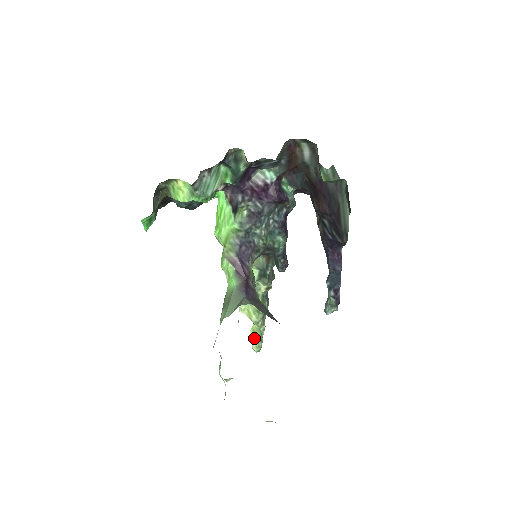
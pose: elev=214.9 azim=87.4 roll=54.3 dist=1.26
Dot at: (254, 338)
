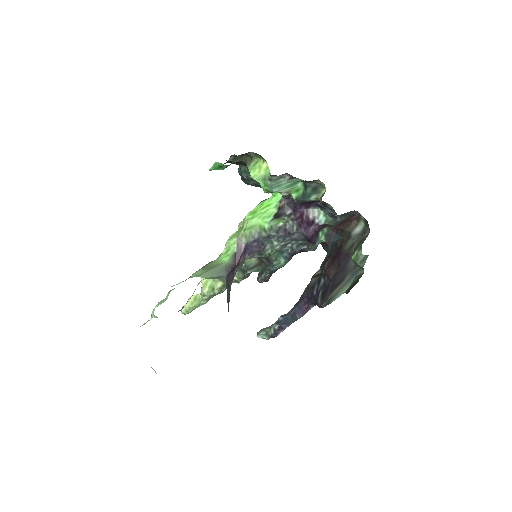
Dot at: (191, 303)
